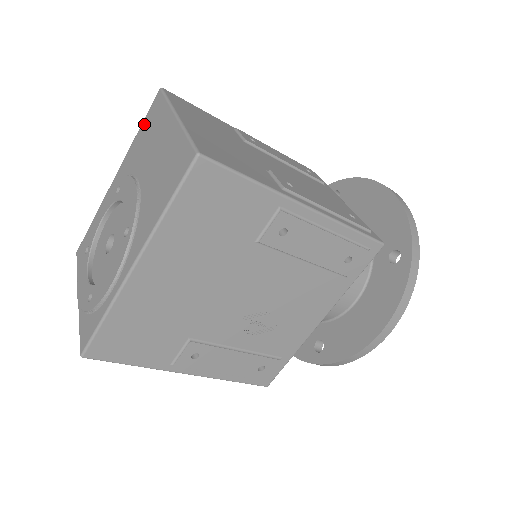
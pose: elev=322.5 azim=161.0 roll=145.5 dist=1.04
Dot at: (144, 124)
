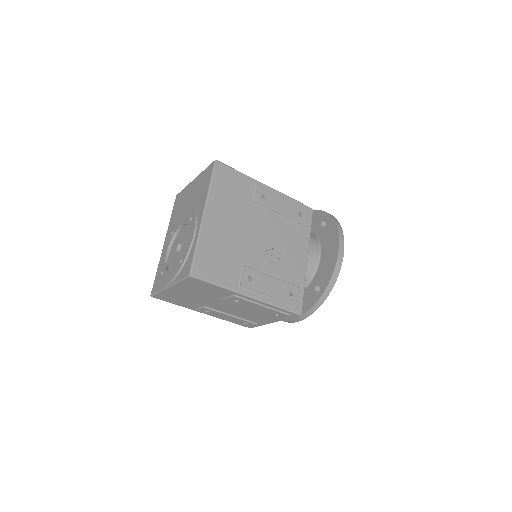
Dot at: (174, 210)
